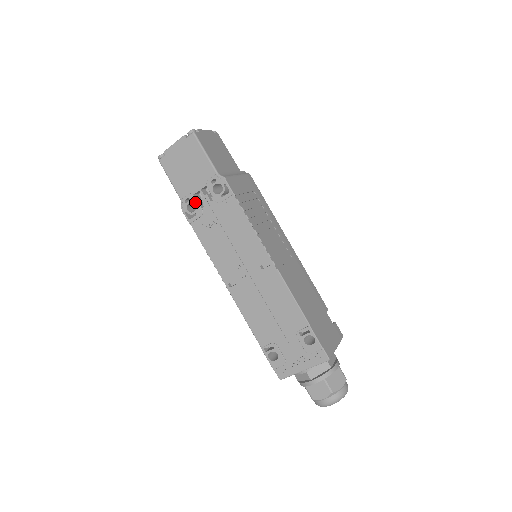
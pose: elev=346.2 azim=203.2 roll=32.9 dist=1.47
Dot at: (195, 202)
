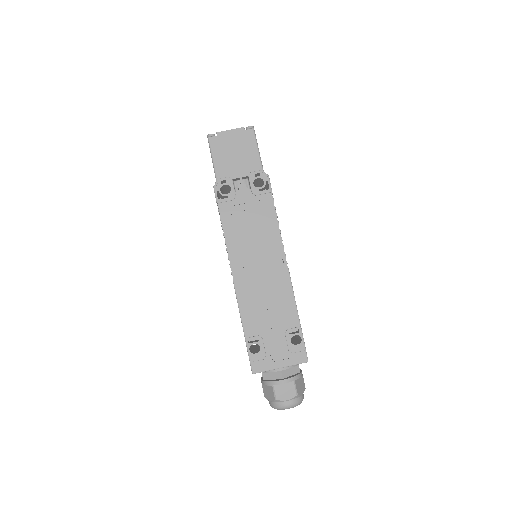
Dot at: (231, 186)
